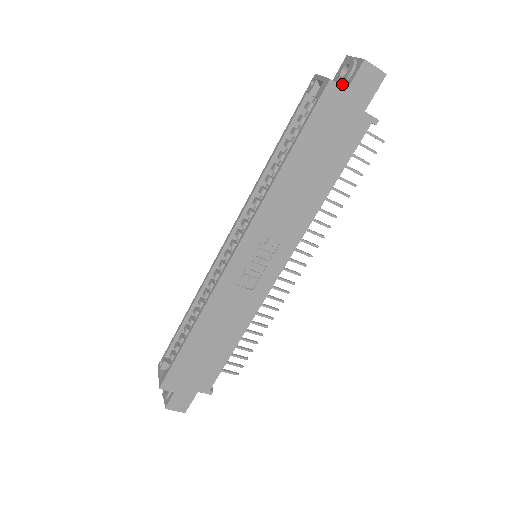
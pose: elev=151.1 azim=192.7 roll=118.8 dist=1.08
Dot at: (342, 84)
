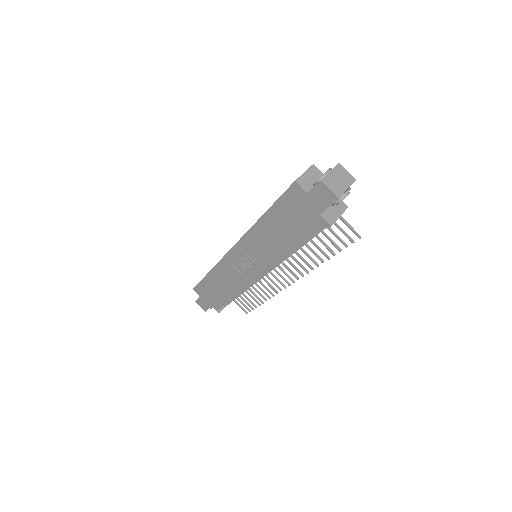
Dot at: (314, 185)
